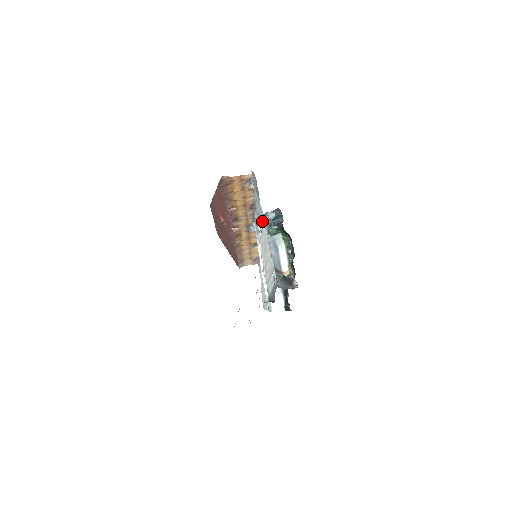
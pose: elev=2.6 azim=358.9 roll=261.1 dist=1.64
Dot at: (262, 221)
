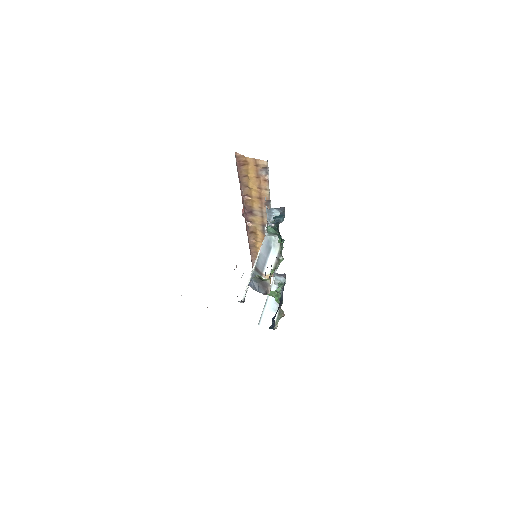
Dot at: (267, 217)
